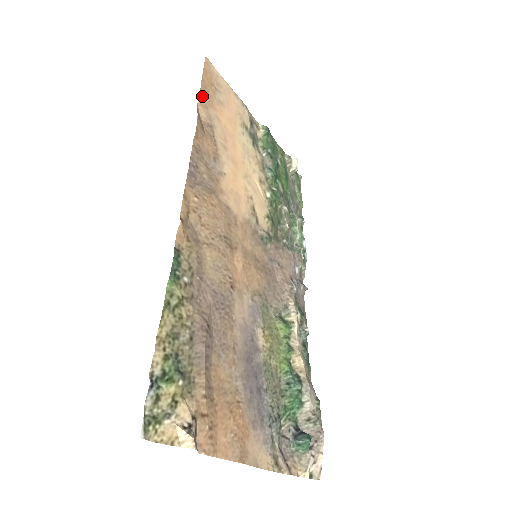
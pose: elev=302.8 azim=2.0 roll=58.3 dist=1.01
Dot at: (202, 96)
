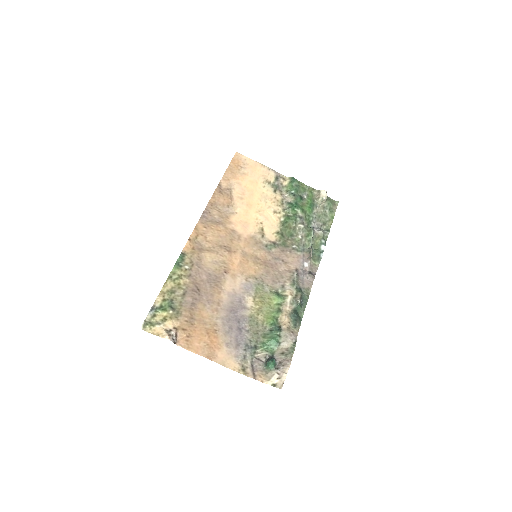
Dot at: (226, 175)
